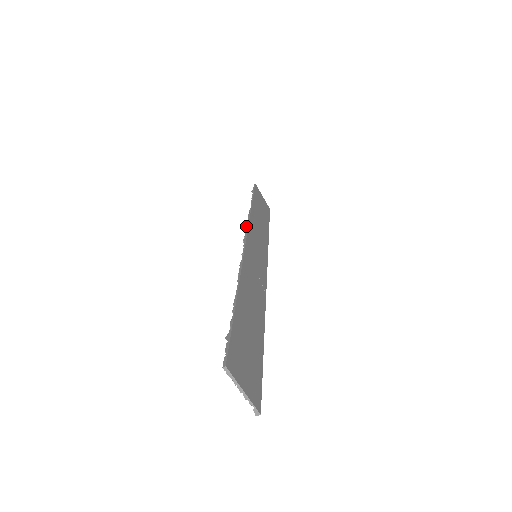
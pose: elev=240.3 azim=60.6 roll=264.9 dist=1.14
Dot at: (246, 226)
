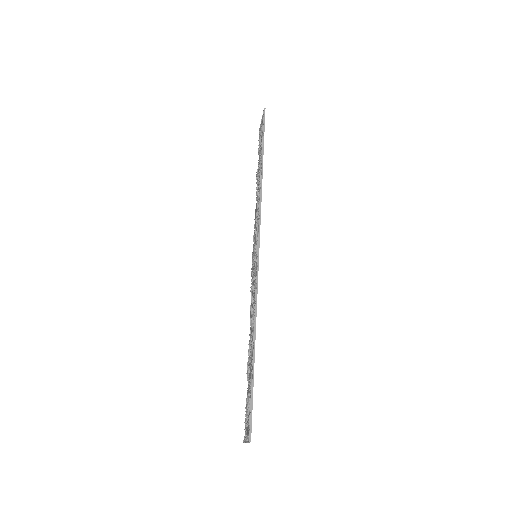
Dot at: (258, 220)
